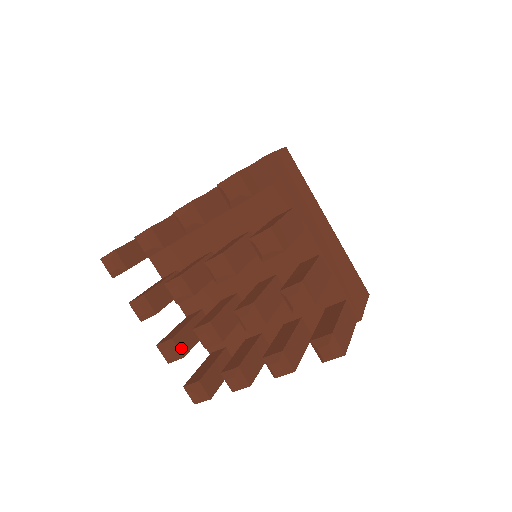
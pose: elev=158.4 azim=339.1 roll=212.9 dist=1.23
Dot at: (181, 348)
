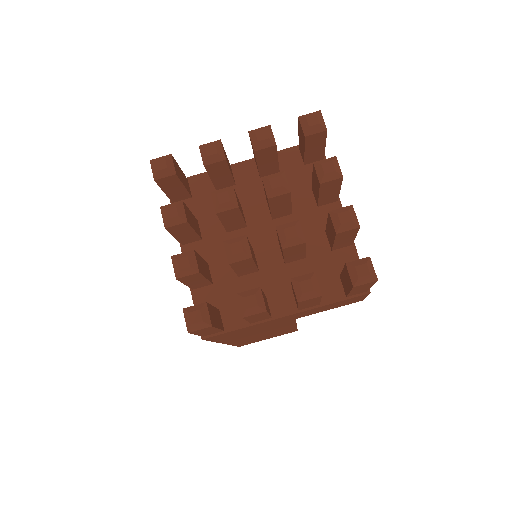
Dot at: (198, 264)
